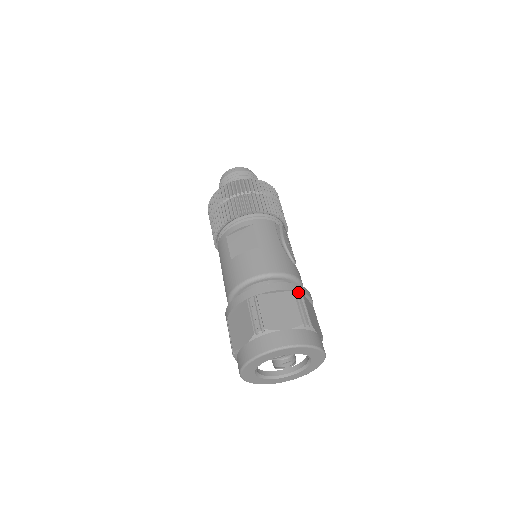
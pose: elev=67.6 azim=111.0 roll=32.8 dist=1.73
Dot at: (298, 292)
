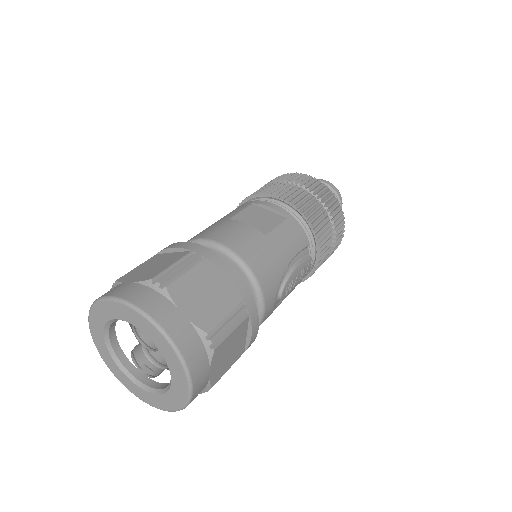
Dot at: (246, 308)
